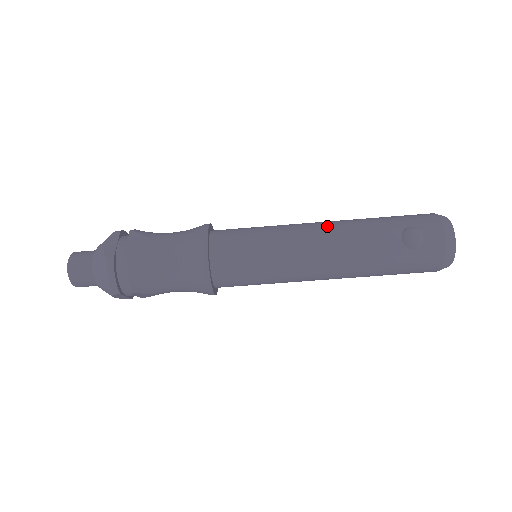
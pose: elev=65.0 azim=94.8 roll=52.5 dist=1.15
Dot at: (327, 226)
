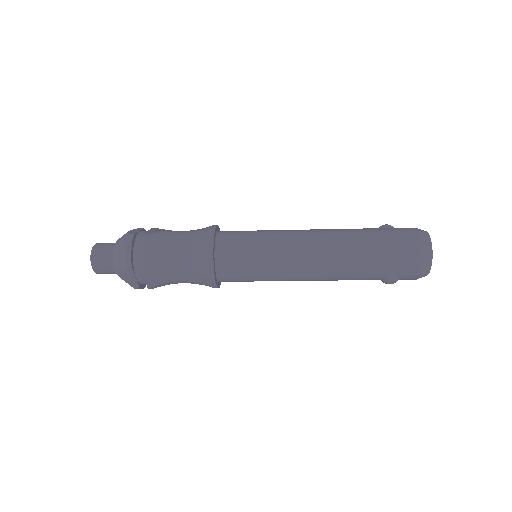
Dot at: (321, 270)
